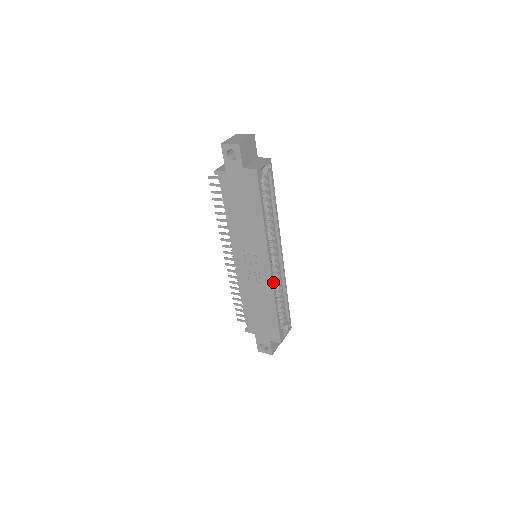
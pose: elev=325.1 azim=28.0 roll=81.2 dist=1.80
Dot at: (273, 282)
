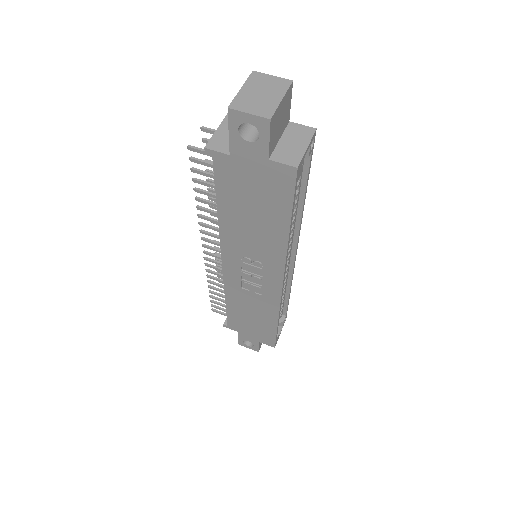
Dot at: (281, 298)
